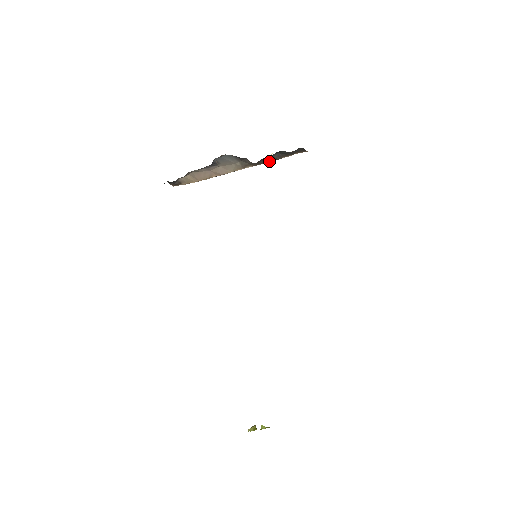
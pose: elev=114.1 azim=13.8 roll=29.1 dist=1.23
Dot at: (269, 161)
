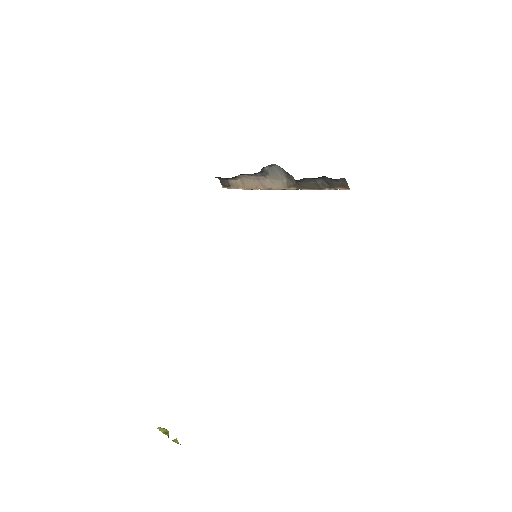
Dot at: (312, 187)
